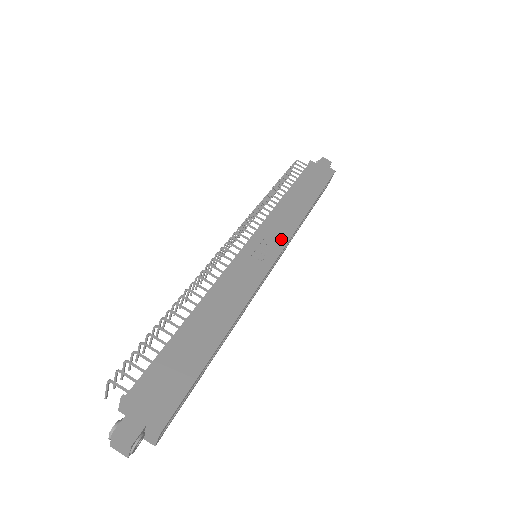
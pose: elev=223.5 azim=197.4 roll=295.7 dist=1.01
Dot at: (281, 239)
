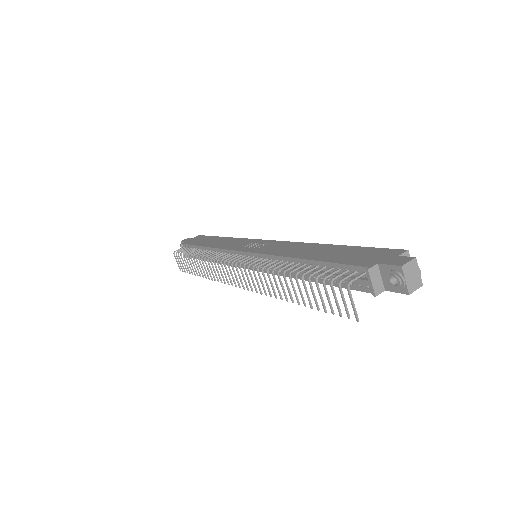
Dot at: (249, 241)
